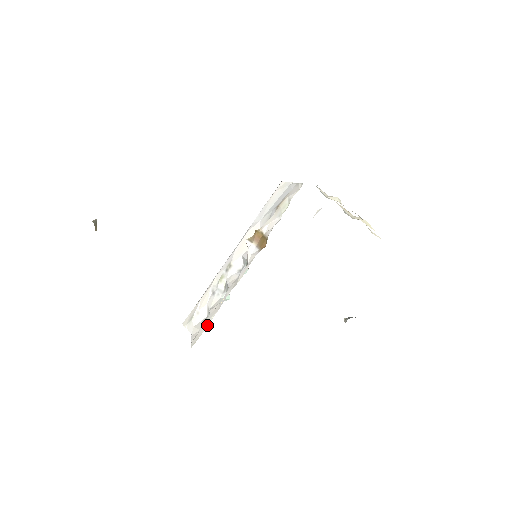
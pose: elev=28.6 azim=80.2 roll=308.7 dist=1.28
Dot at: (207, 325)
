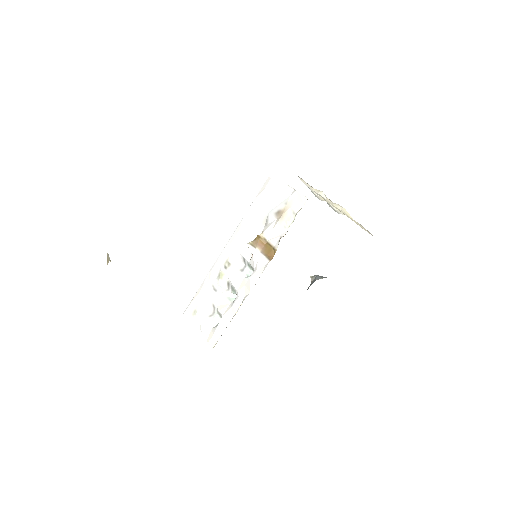
Dot at: (224, 329)
